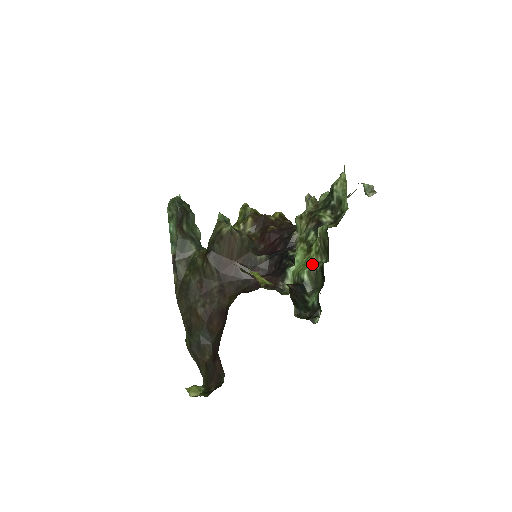
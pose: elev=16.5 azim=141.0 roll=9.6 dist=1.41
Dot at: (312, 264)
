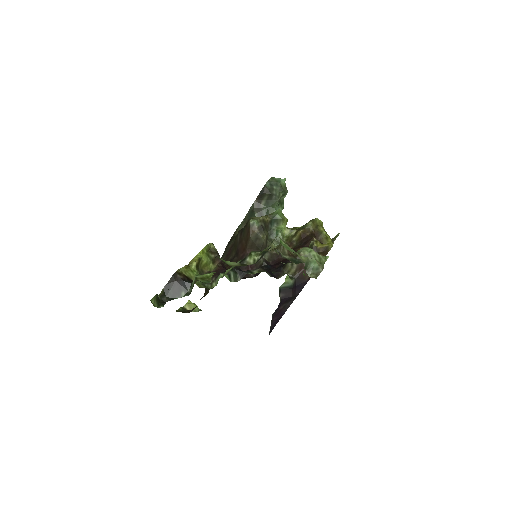
Dot at: (206, 277)
